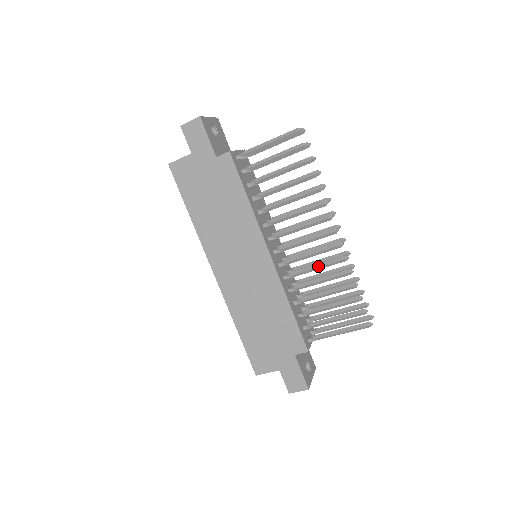
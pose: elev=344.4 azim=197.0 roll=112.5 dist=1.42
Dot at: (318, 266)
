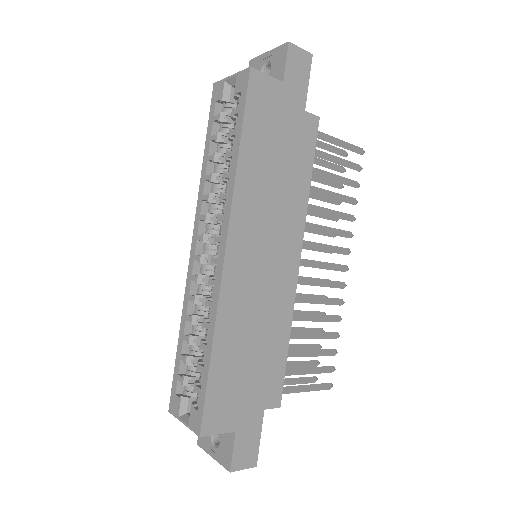
Dot at: (321, 299)
